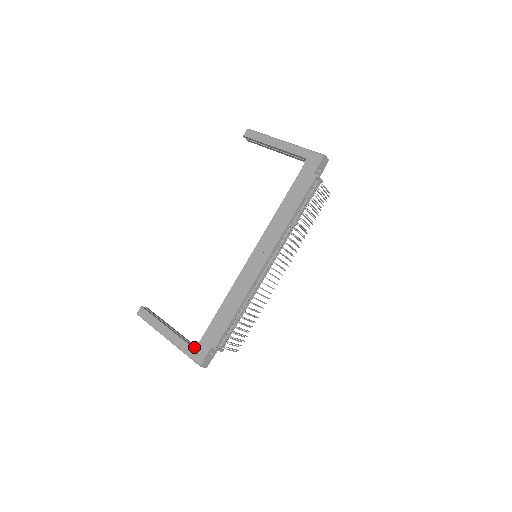
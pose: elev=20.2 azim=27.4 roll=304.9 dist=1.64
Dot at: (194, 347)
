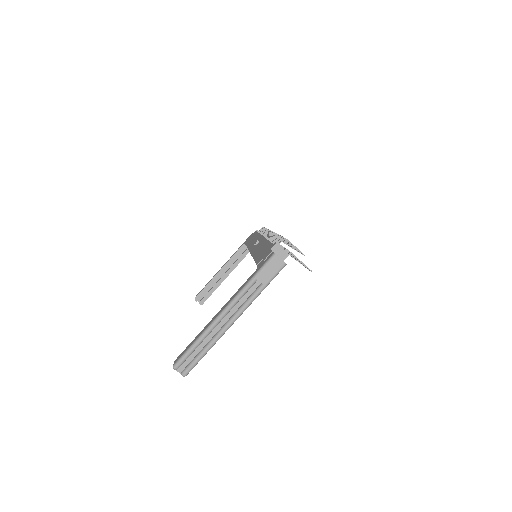
Dot at: occluded
